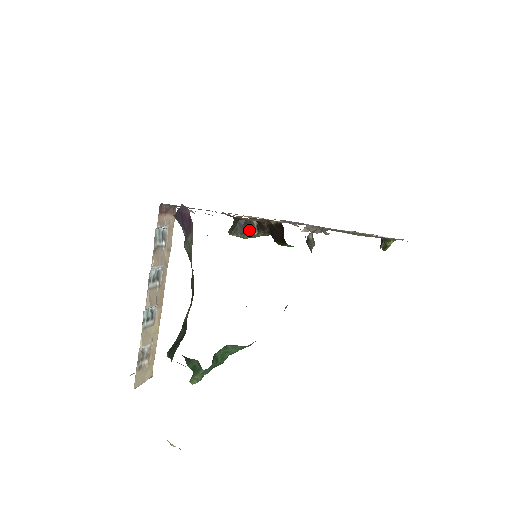
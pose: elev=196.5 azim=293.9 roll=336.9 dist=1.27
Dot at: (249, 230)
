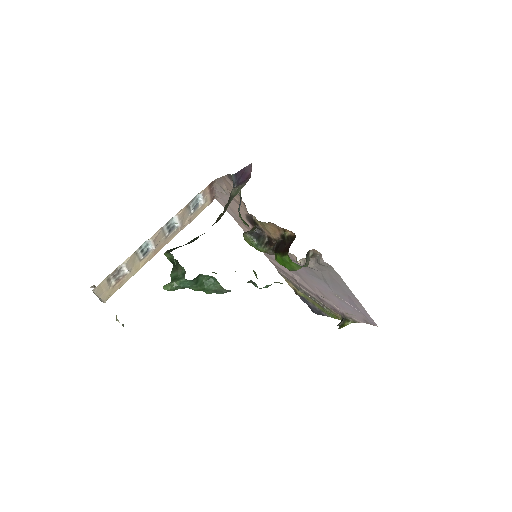
Dot at: (260, 240)
